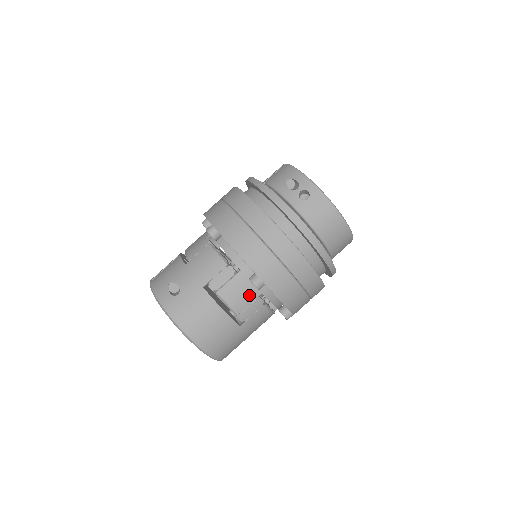
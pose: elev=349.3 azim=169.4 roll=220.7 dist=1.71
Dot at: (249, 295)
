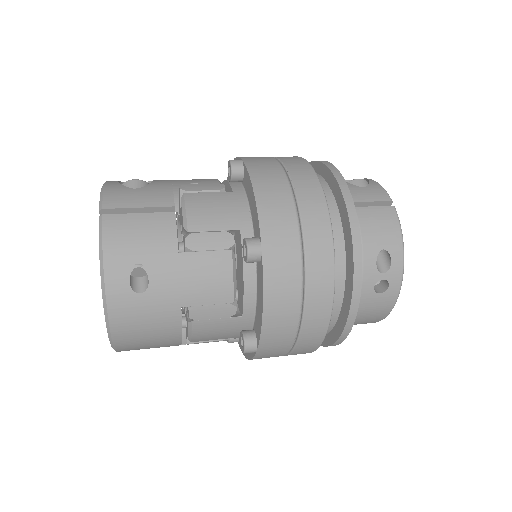
Dot at: (223, 336)
